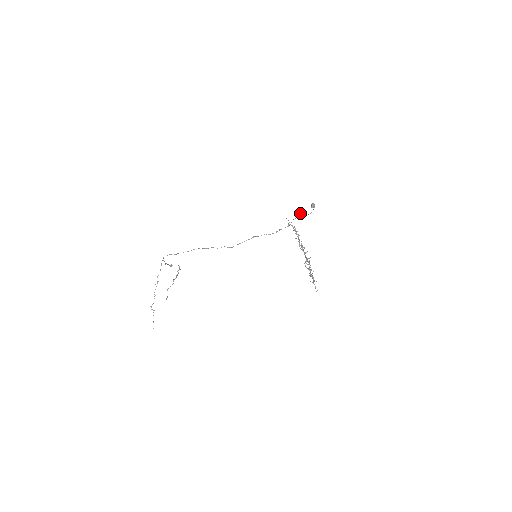
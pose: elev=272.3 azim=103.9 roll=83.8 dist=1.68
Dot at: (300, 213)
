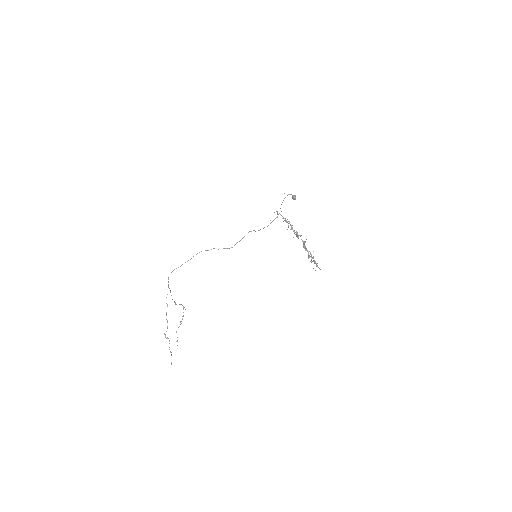
Dot at: occluded
